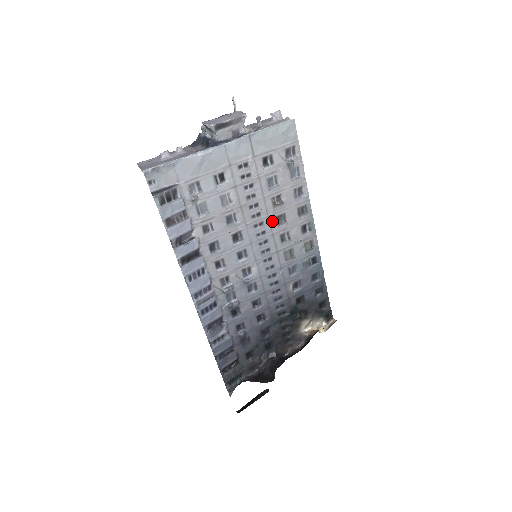
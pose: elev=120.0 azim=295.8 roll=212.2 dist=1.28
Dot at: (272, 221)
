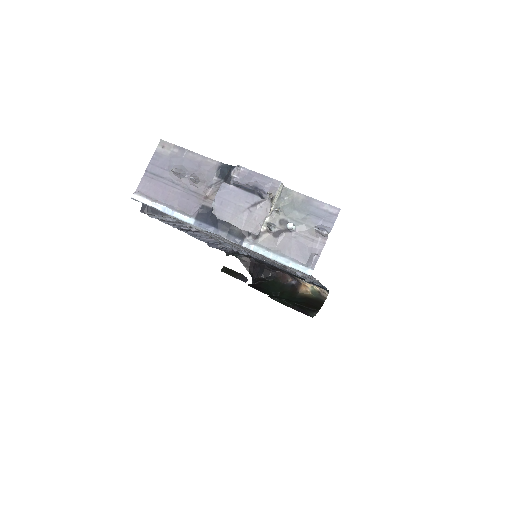
Dot at: occluded
